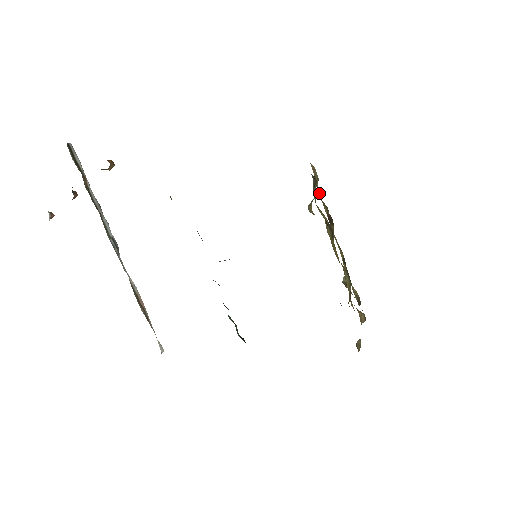
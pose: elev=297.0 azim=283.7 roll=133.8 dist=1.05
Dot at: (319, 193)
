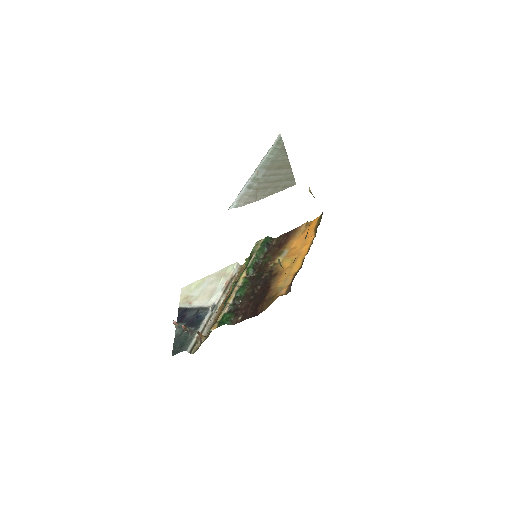
Dot at: occluded
